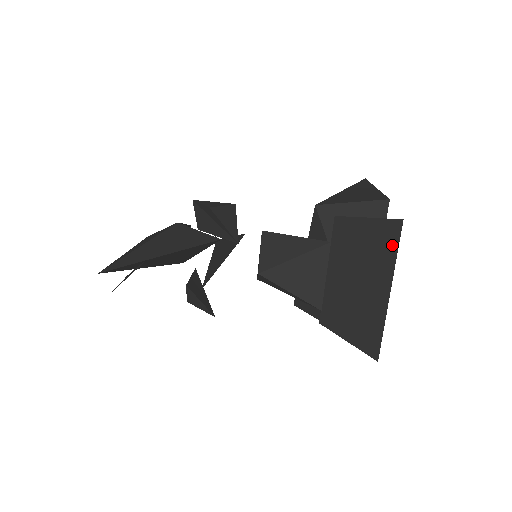
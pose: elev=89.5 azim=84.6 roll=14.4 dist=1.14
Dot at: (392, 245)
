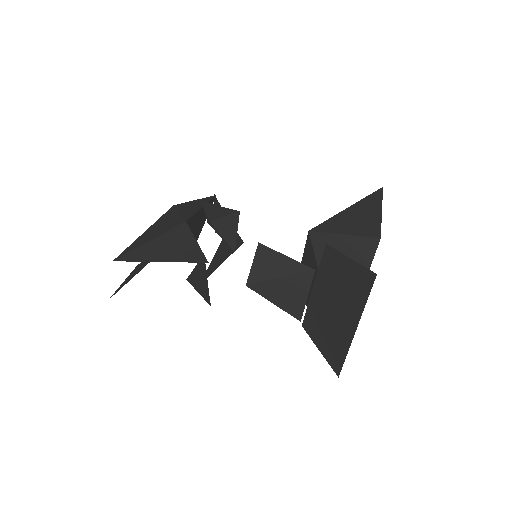
Dot at: (364, 291)
